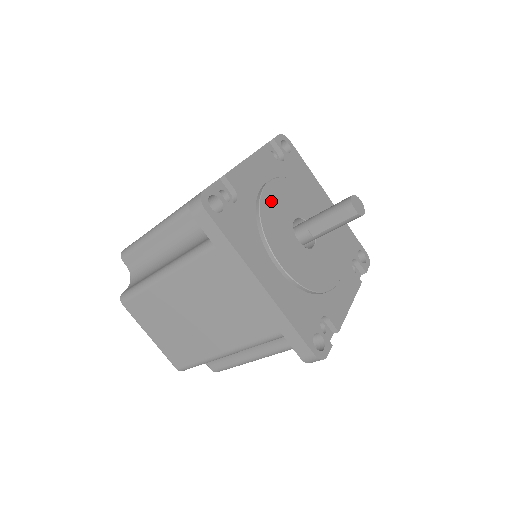
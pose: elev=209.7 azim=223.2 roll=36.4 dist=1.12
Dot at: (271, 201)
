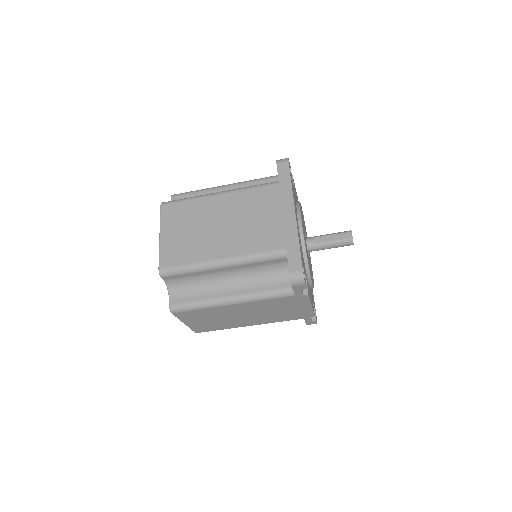
Dot at: occluded
